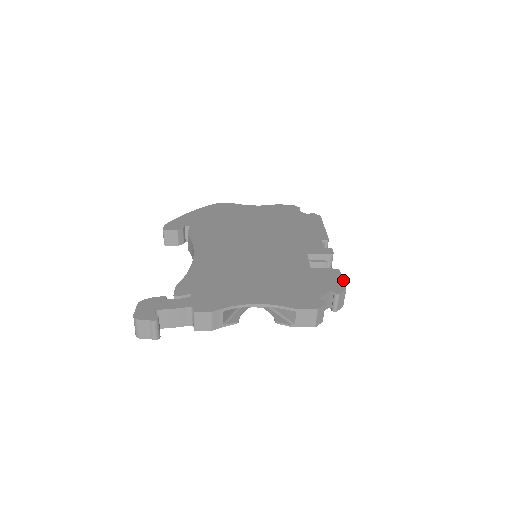
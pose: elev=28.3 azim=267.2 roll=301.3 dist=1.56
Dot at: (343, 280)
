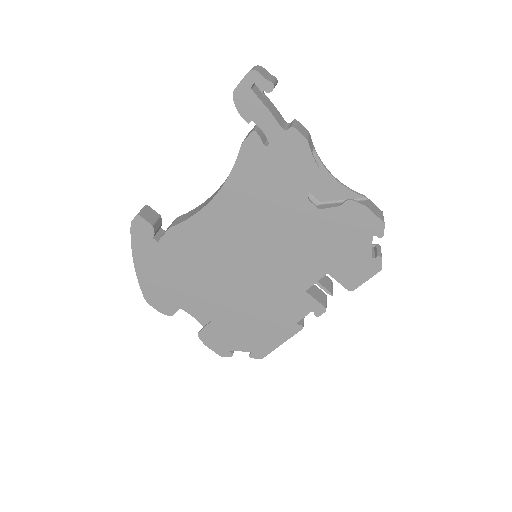
Dot at: occluded
